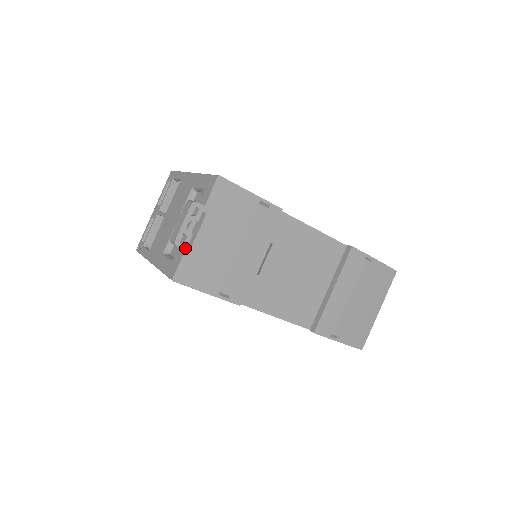
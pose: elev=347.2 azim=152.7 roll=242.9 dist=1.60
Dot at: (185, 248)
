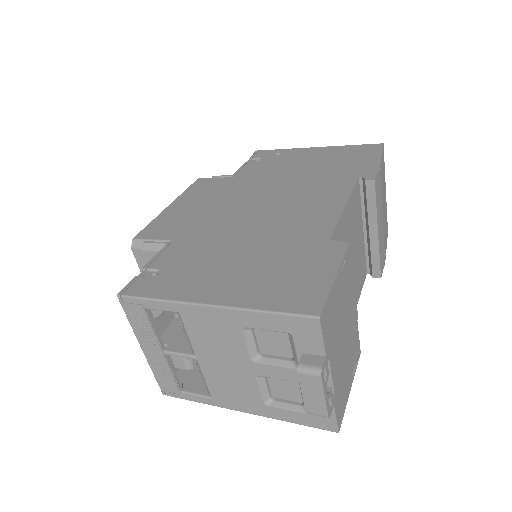
Dot at: (333, 404)
